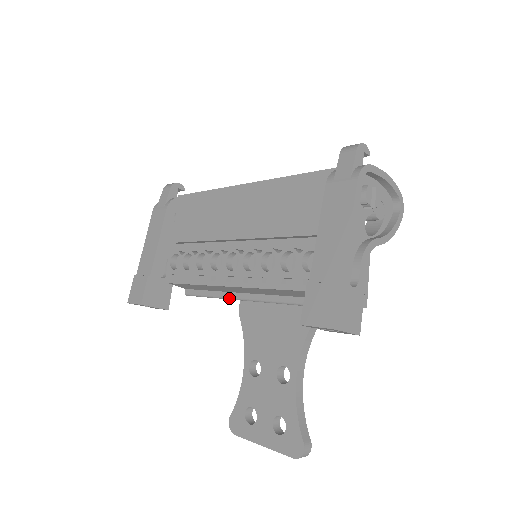
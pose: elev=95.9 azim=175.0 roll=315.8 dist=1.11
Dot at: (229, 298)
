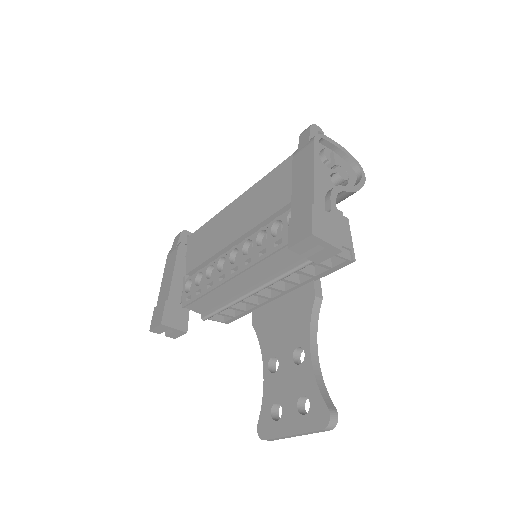
Dot at: (238, 299)
